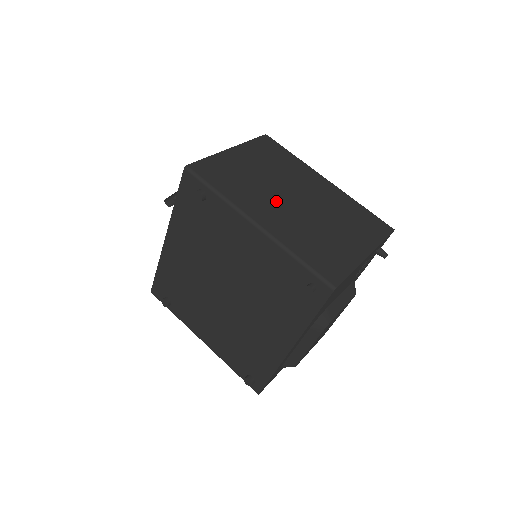
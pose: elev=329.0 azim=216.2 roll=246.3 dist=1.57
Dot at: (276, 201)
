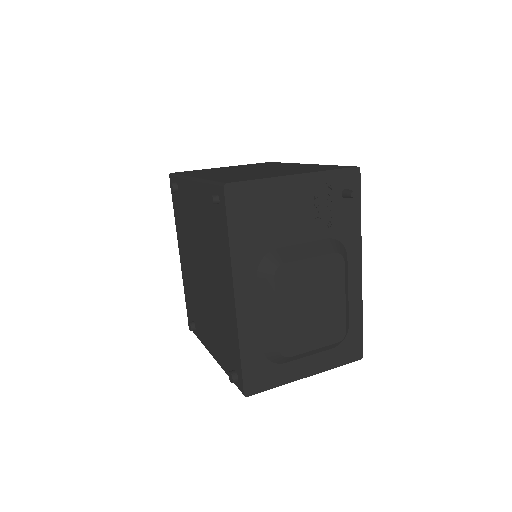
Dot at: (230, 172)
